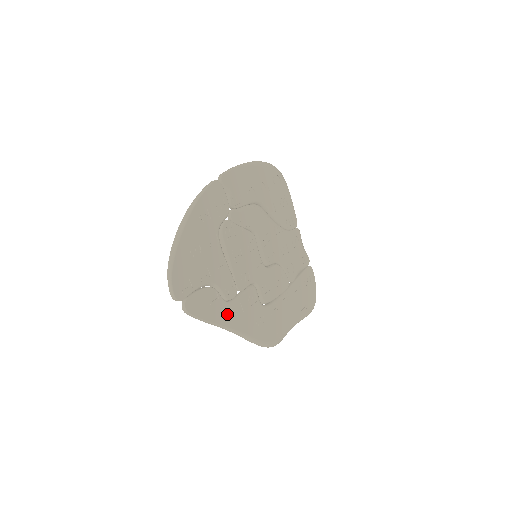
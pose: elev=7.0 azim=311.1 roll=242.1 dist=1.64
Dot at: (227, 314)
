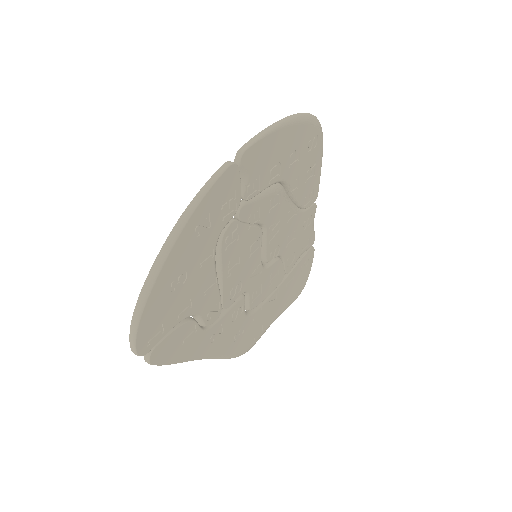
Dot at: (202, 344)
